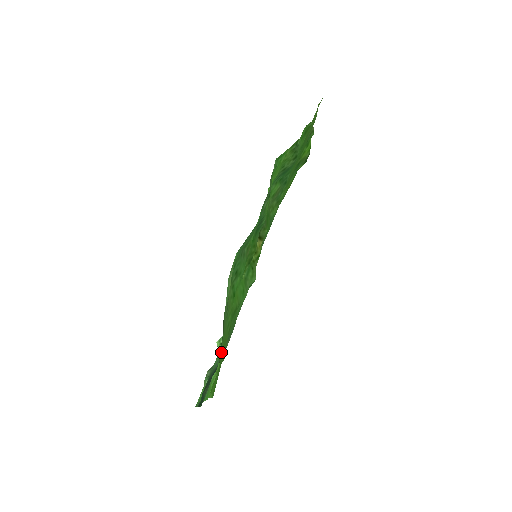
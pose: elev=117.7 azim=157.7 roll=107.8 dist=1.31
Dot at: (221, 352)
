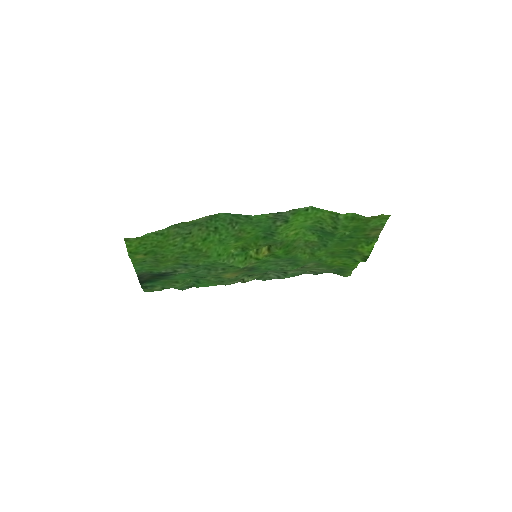
Dot at: (153, 237)
